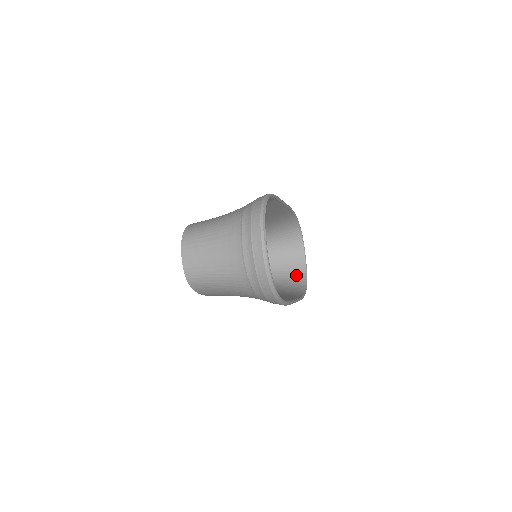
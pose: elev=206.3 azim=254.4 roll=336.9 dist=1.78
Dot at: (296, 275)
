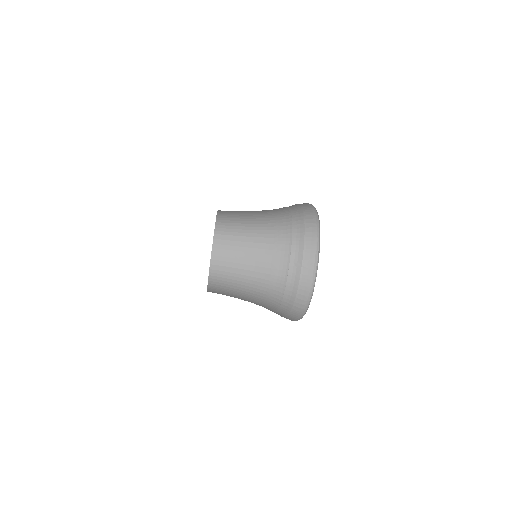
Dot at: occluded
